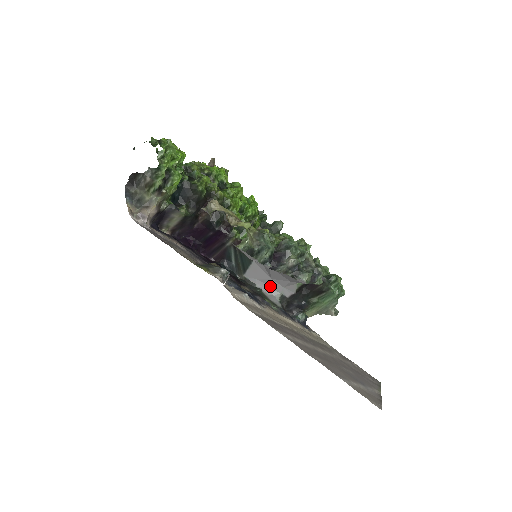
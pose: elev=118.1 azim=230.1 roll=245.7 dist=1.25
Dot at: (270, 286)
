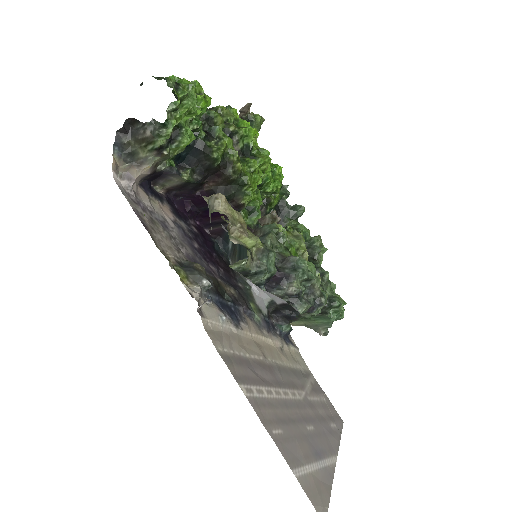
Dot at: occluded
